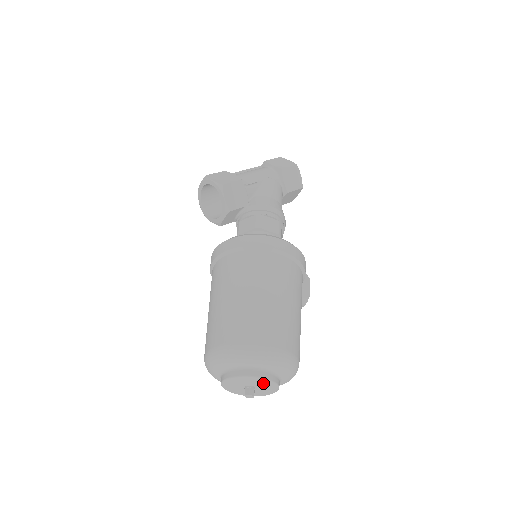
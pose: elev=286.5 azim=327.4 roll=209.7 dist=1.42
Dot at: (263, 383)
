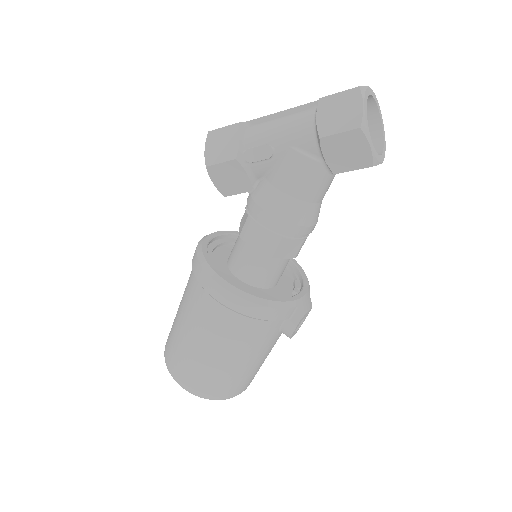
Dot at: occluded
